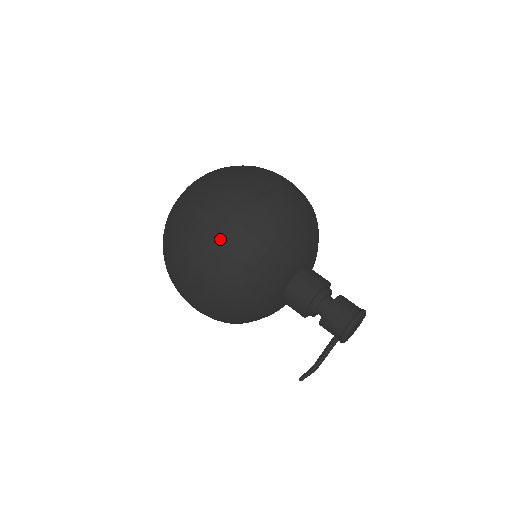
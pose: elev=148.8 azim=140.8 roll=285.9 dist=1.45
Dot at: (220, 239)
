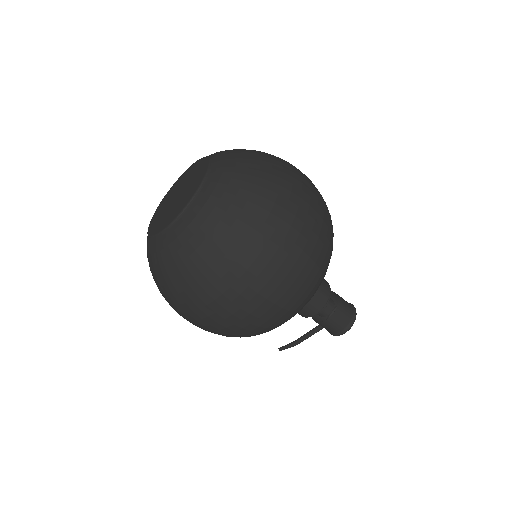
Dot at: (269, 305)
